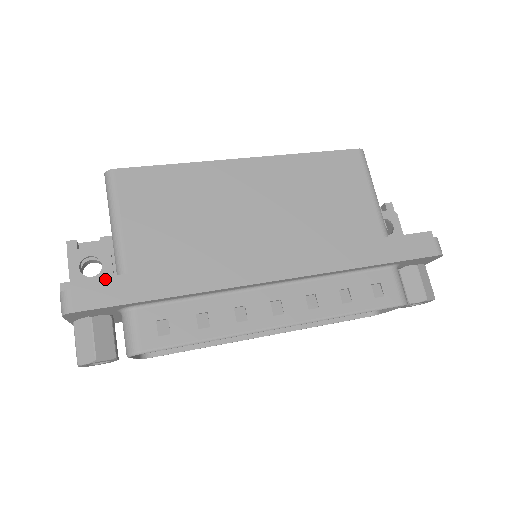
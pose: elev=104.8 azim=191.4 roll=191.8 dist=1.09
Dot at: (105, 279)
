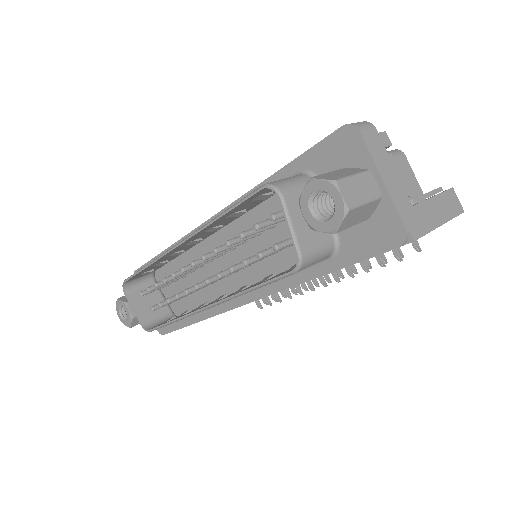
Dot at: occluded
